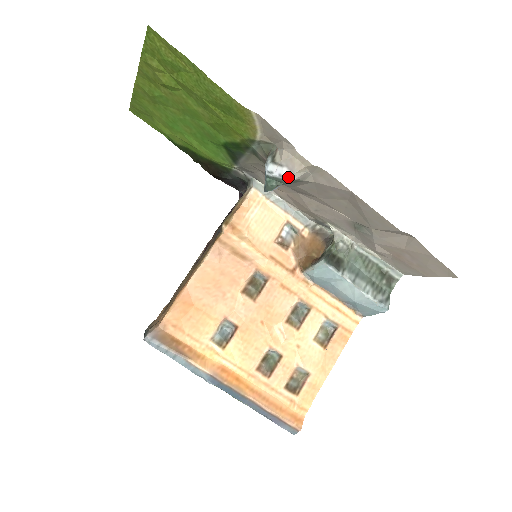
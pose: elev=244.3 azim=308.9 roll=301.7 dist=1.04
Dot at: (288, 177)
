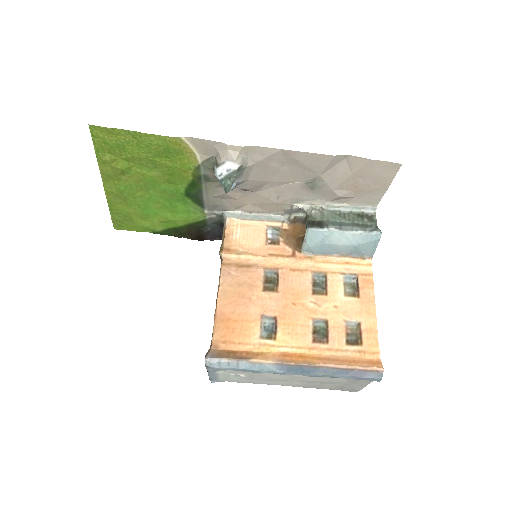
Dot at: (233, 167)
